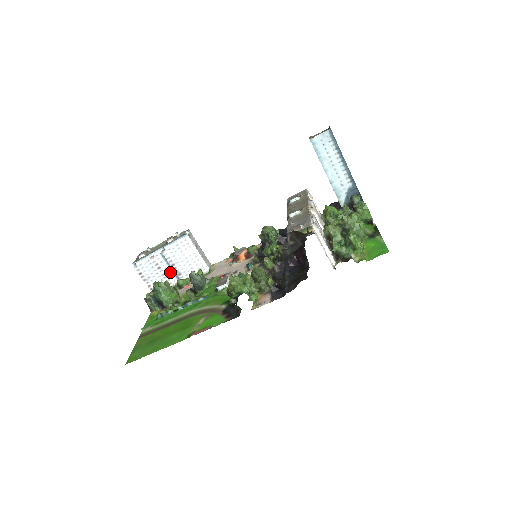
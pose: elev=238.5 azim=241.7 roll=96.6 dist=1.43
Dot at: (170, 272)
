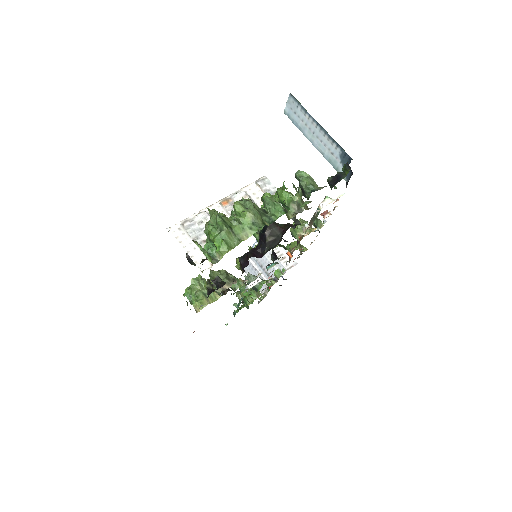
Dot at: (264, 273)
